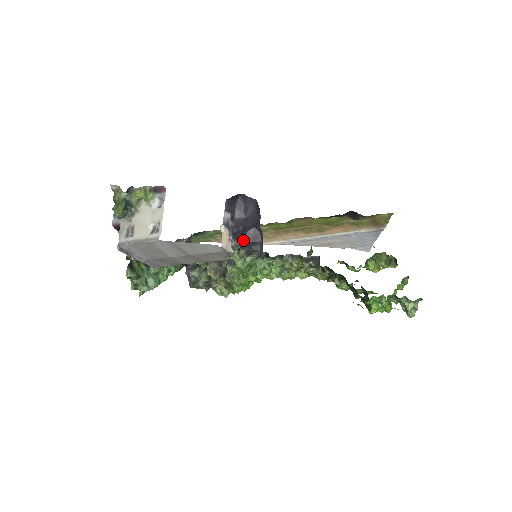
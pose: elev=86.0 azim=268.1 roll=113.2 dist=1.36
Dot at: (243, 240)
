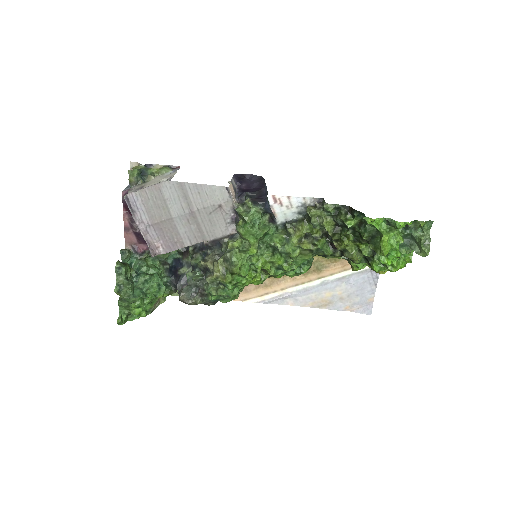
Dot at: (249, 196)
